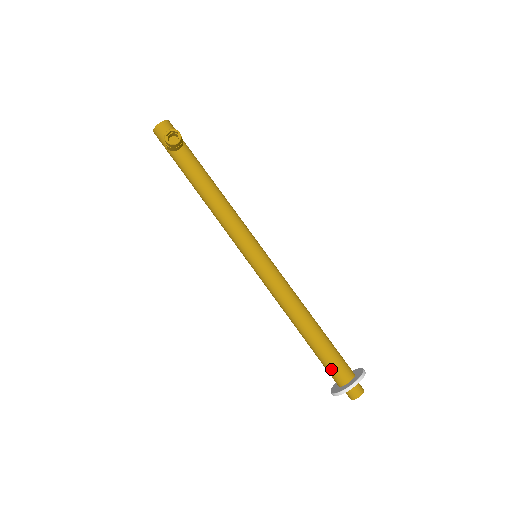
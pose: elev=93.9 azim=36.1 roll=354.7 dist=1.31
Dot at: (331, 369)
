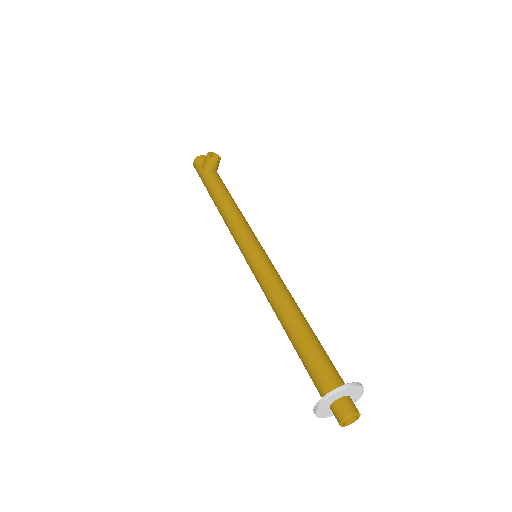
Dot at: (321, 371)
